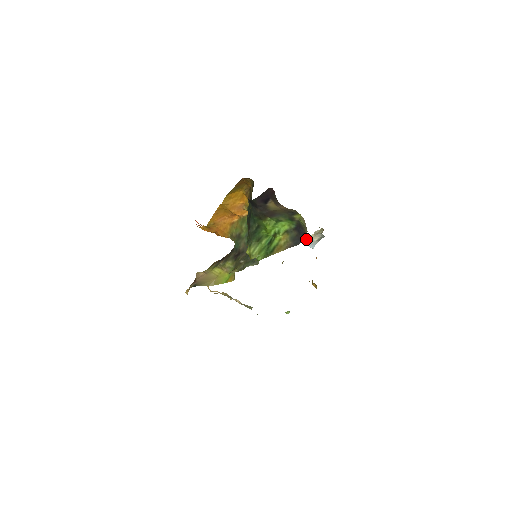
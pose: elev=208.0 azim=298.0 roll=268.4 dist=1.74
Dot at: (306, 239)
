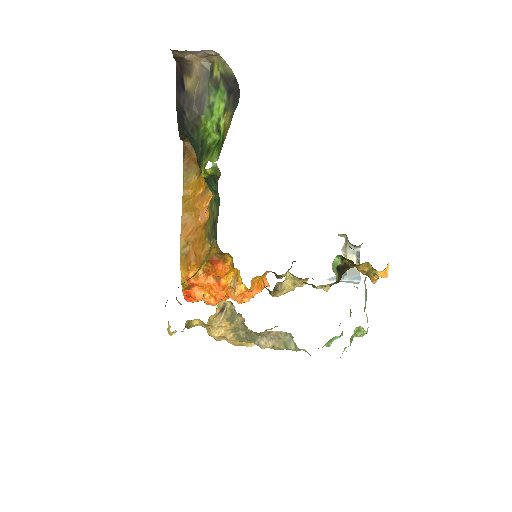
Dot at: occluded
